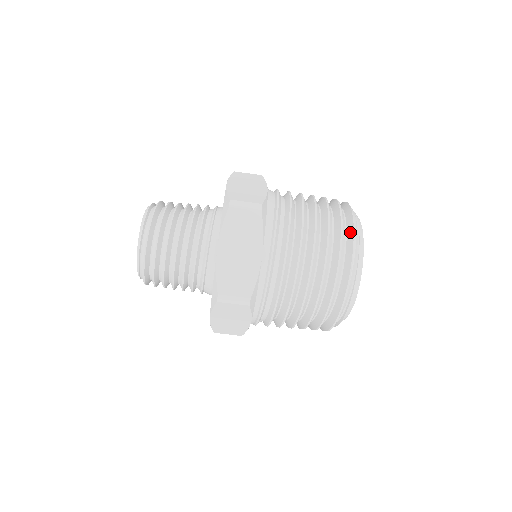
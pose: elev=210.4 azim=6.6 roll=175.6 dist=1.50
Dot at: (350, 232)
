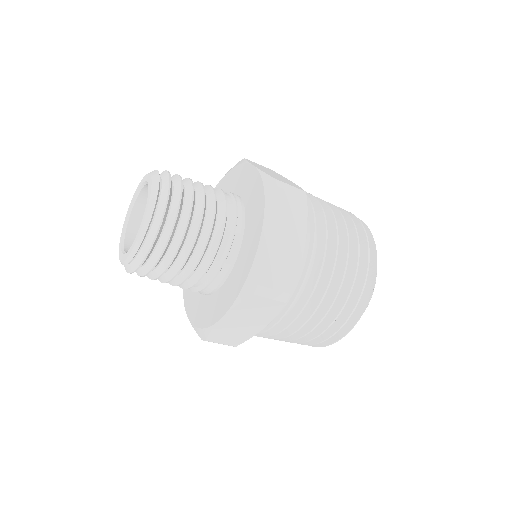
Dot at: (359, 311)
